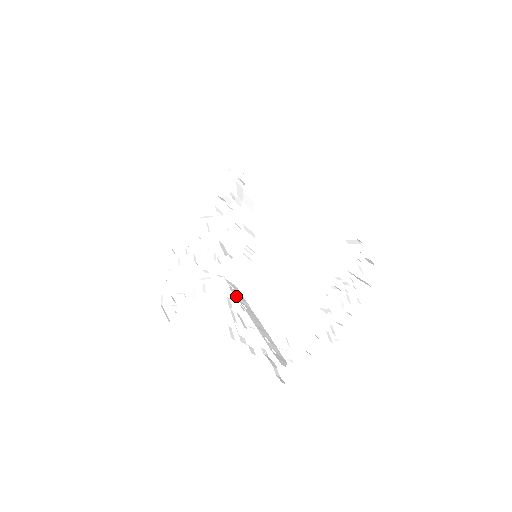
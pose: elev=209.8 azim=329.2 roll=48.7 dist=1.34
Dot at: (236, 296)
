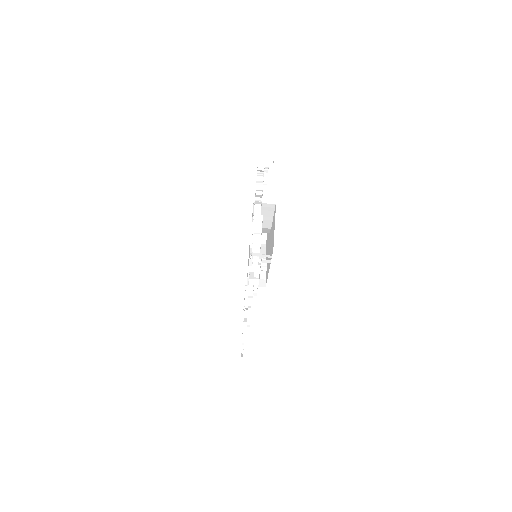
Dot at: occluded
